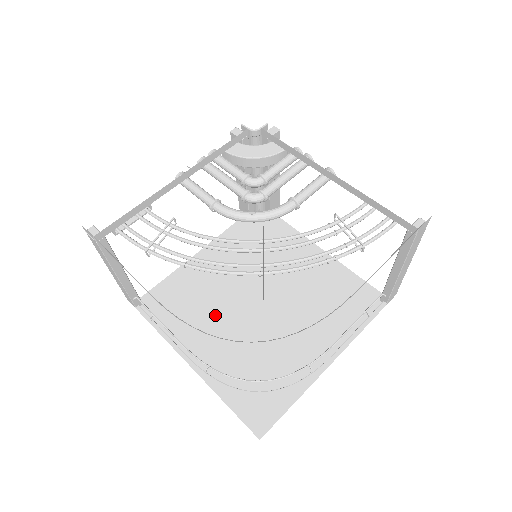
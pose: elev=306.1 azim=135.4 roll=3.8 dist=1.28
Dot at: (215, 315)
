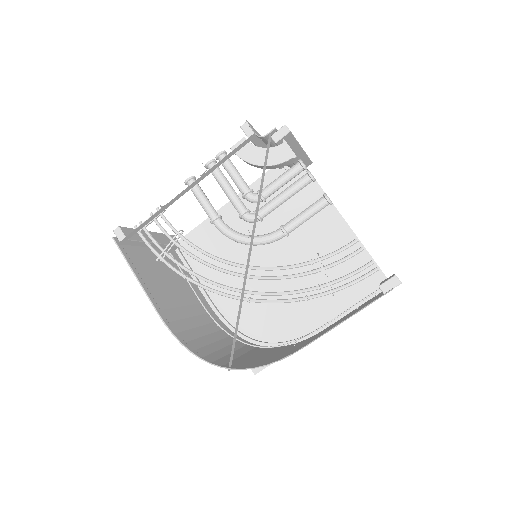
Dot at: (236, 268)
